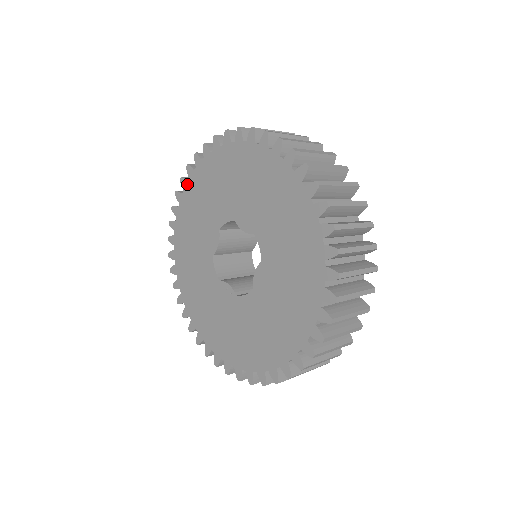
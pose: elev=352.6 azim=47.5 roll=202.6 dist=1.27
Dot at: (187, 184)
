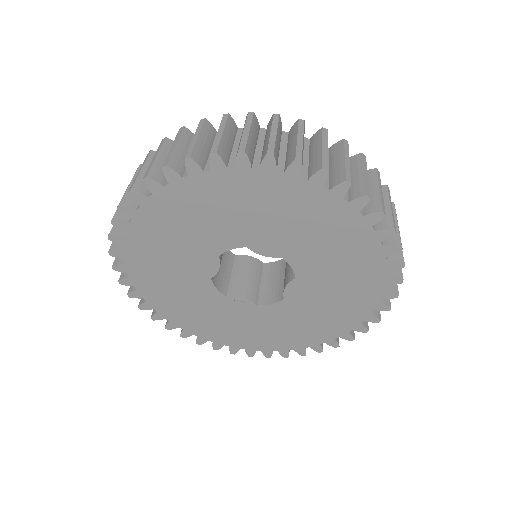
Dot at: (137, 213)
